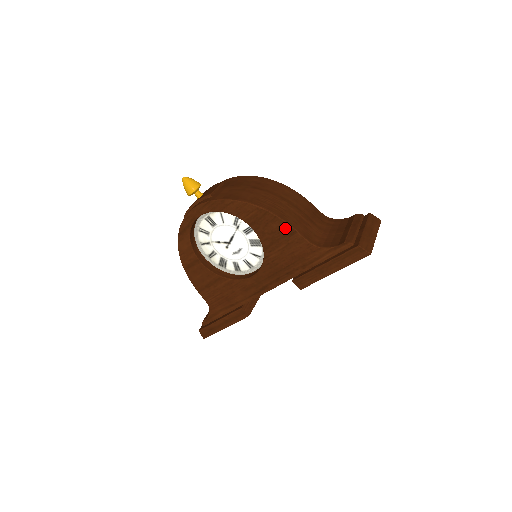
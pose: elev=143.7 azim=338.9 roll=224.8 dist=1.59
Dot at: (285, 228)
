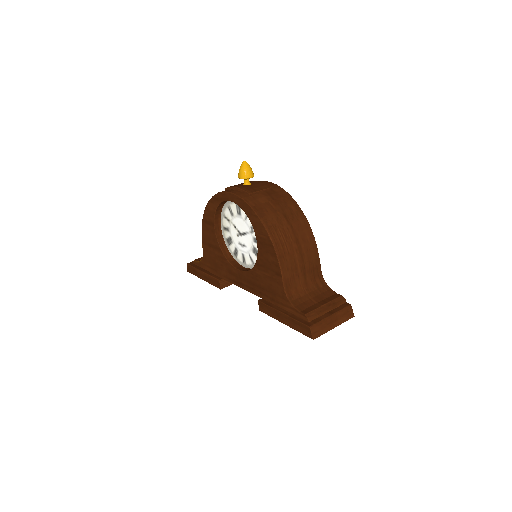
Dot at: (277, 267)
